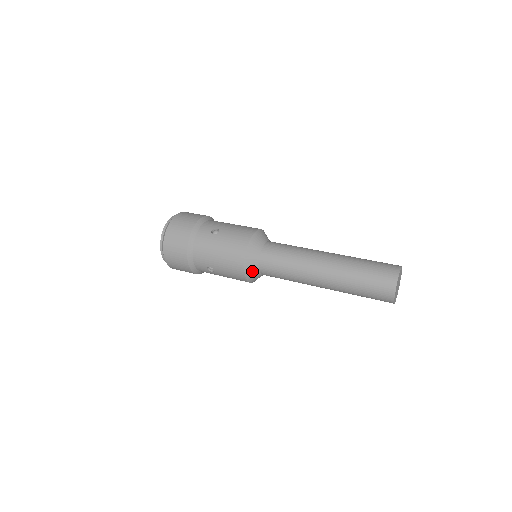
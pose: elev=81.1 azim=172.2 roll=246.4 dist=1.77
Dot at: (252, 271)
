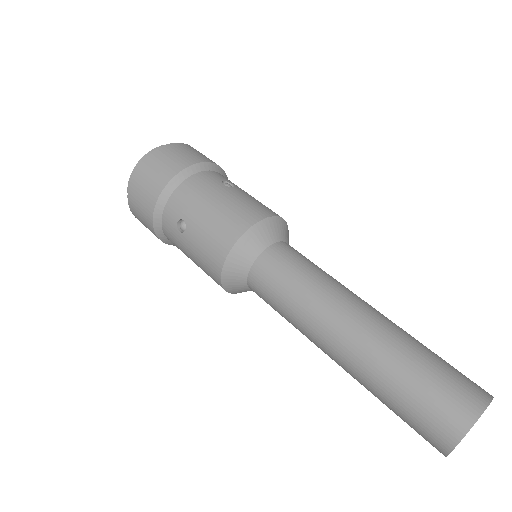
Dot at: (245, 291)
